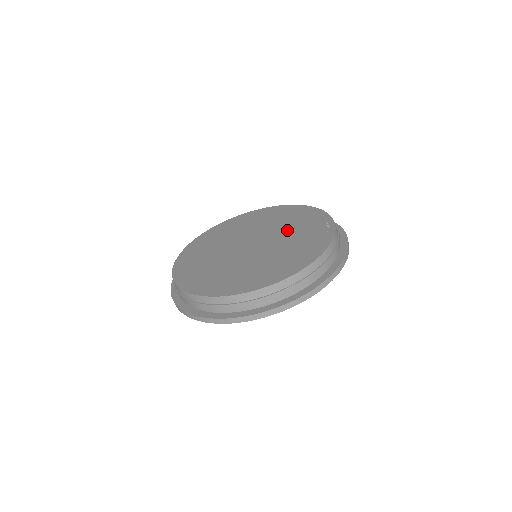
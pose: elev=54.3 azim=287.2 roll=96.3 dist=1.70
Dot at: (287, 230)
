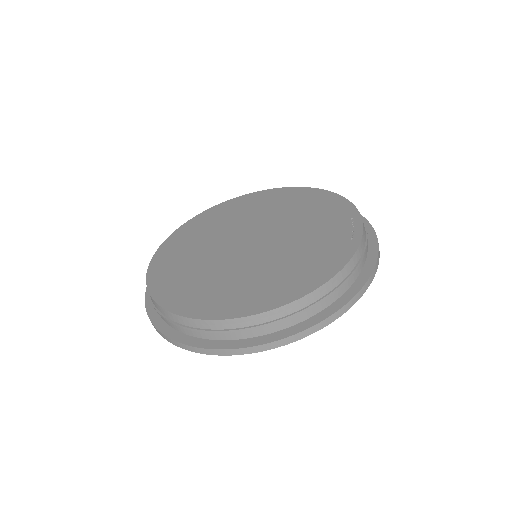
Dot at: (299, 227)
